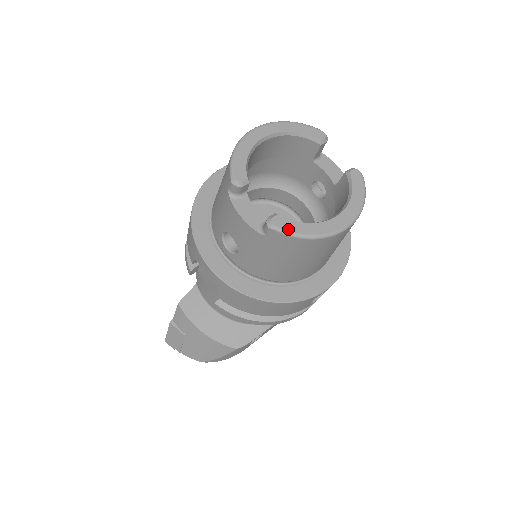
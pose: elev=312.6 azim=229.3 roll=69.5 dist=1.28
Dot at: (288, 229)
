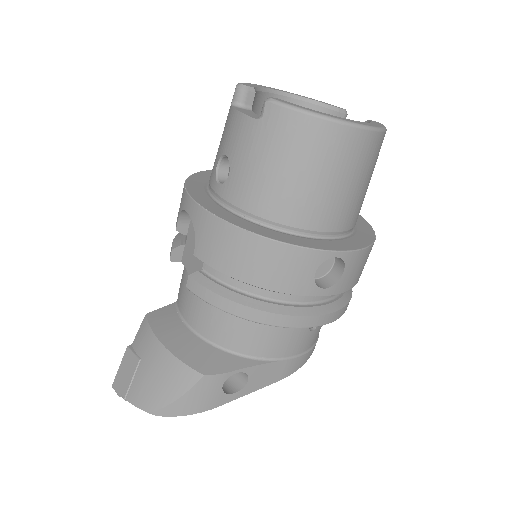
Dot at: (288, 103)
